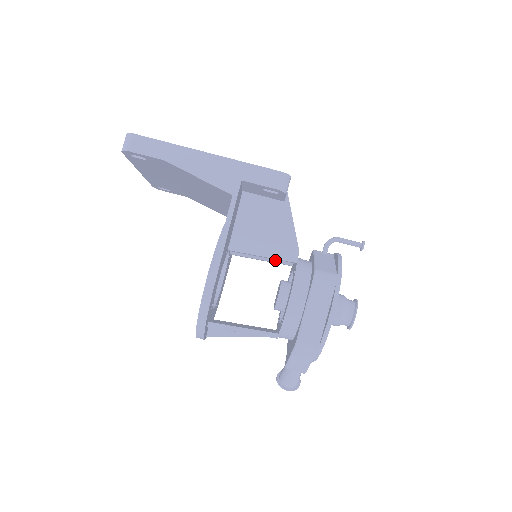
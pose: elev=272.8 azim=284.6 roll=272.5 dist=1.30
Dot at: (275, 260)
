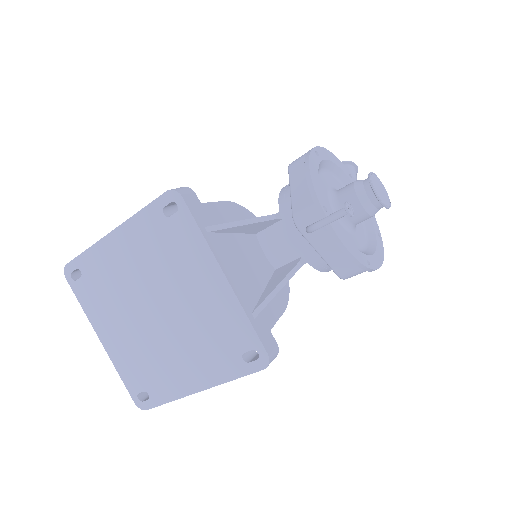
Dot at: (266, 233)
